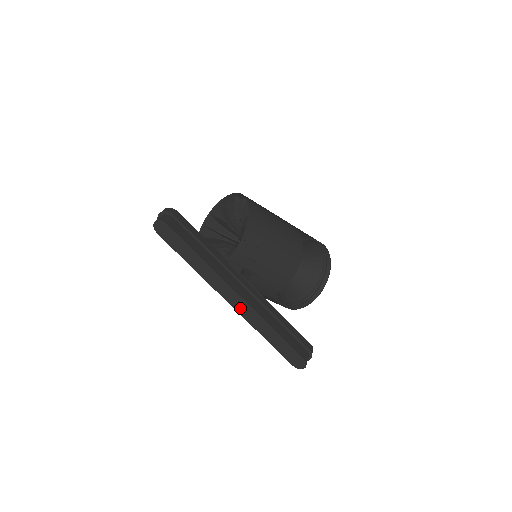
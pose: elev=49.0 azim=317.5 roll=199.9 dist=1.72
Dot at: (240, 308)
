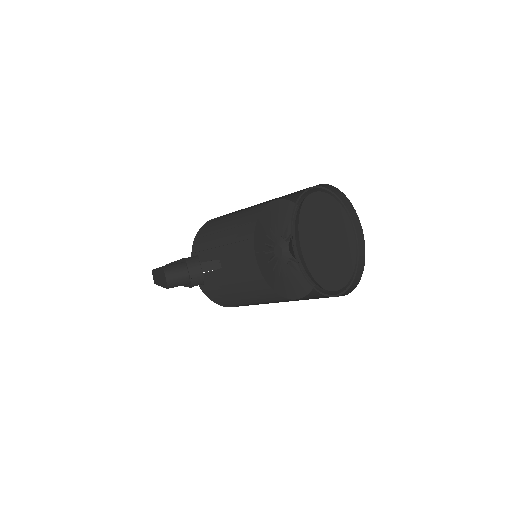
Dot at: occluded
